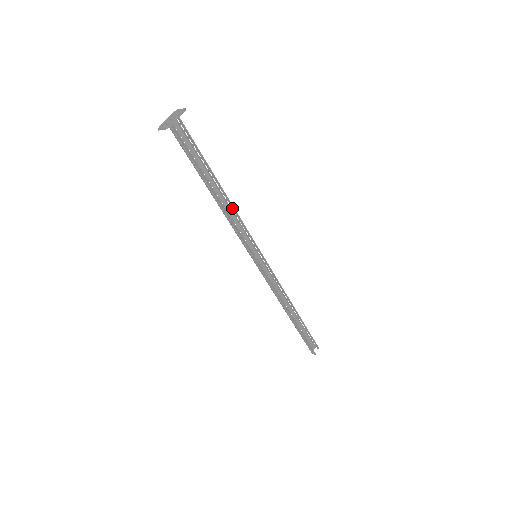
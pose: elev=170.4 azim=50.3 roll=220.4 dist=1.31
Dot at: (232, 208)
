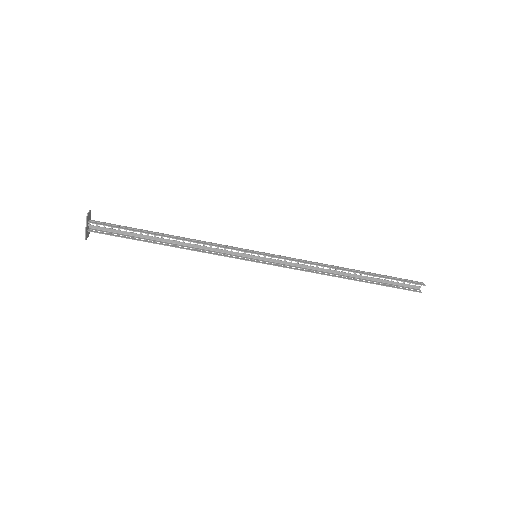
Dot at: (194, 241)
